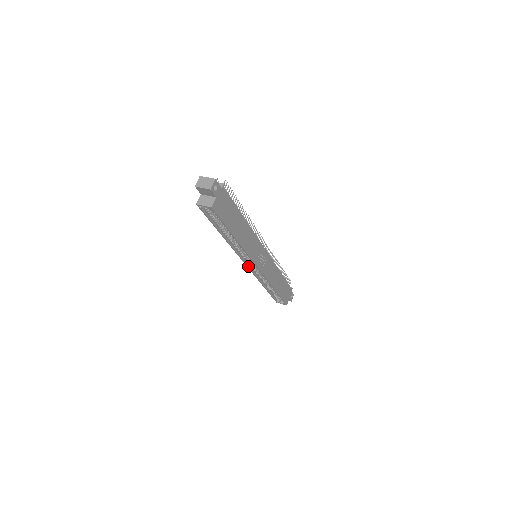
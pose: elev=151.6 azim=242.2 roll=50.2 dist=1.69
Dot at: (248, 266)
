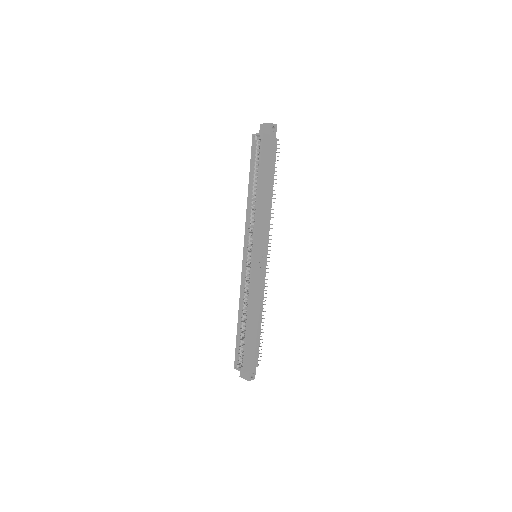
Dot at: (244, 260)
